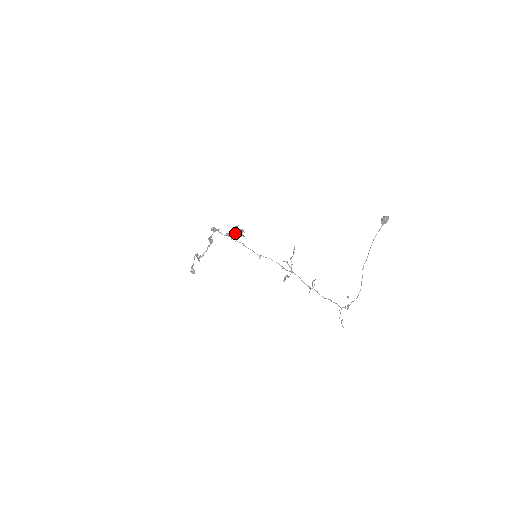
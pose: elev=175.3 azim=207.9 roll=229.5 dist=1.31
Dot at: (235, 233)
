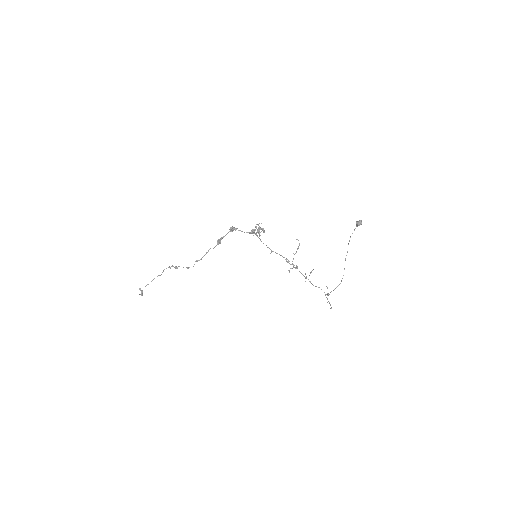
Dot at: (259, 229)
